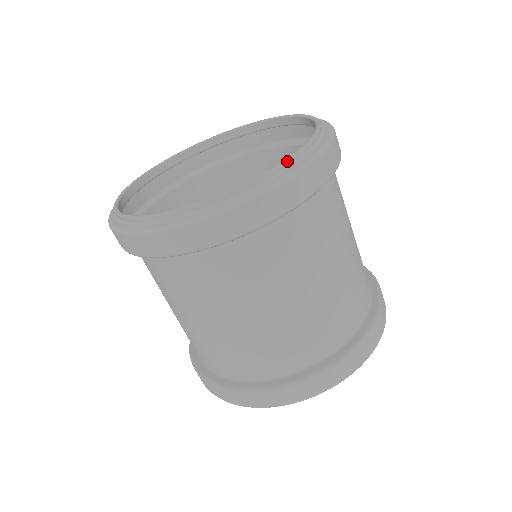
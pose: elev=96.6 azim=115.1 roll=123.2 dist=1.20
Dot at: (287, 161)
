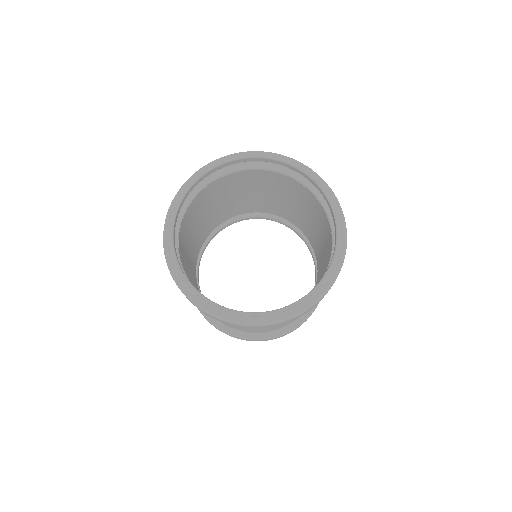
Dot at: (297, 305)
